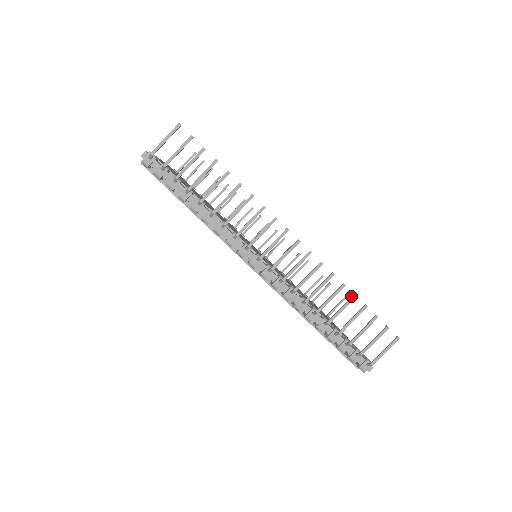
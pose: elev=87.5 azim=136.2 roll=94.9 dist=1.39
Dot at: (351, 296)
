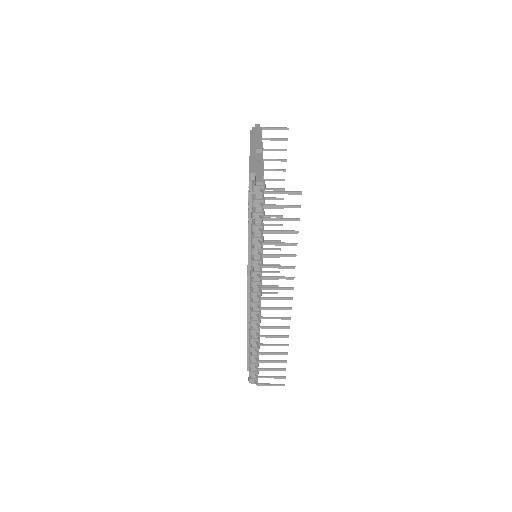
Dot at: (285, 352)
